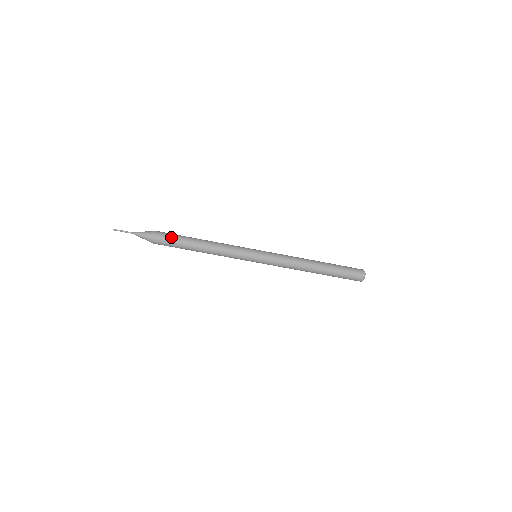
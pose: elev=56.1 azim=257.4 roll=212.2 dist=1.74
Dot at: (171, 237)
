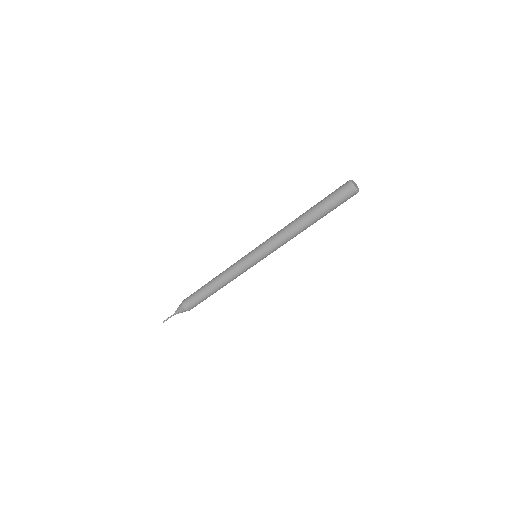
Dot at: (192, 294)
